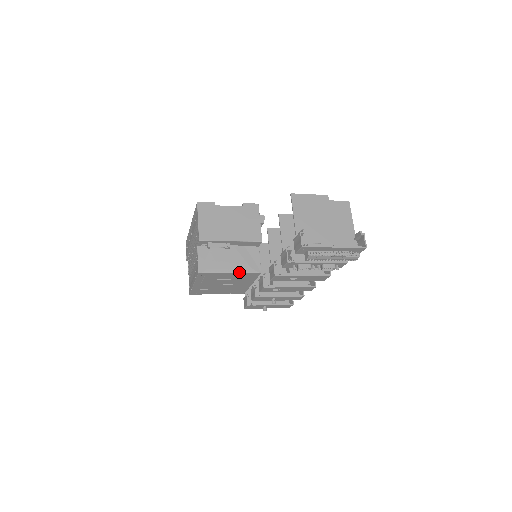
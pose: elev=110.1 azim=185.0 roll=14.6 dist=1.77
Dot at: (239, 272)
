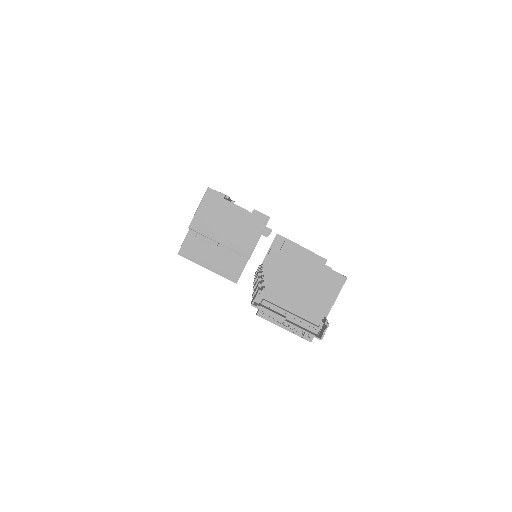
Dot at: (216, 272)
